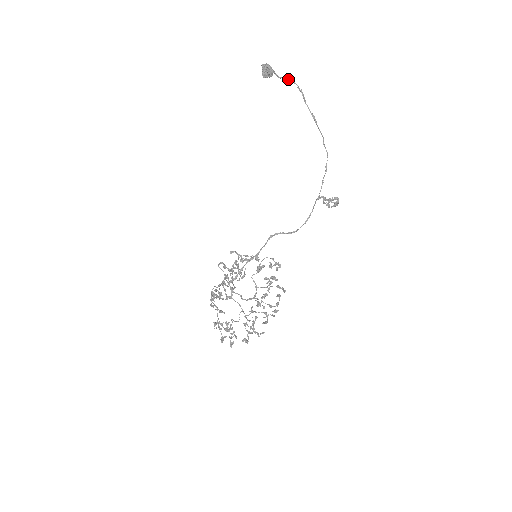
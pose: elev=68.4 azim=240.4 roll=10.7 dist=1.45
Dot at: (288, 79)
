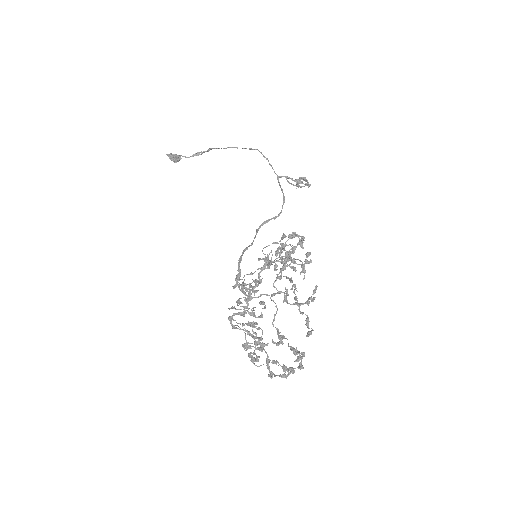
Dot at: (196, 154)
